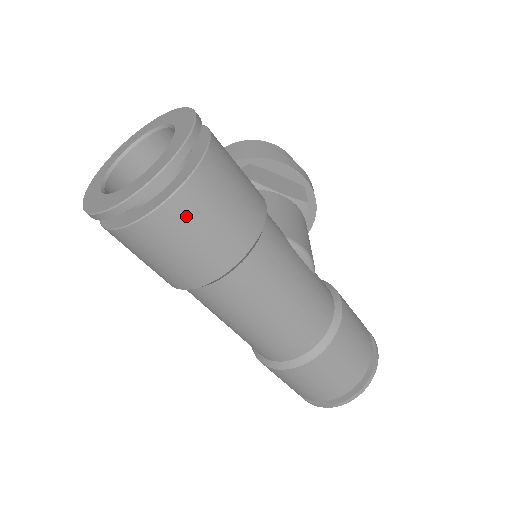
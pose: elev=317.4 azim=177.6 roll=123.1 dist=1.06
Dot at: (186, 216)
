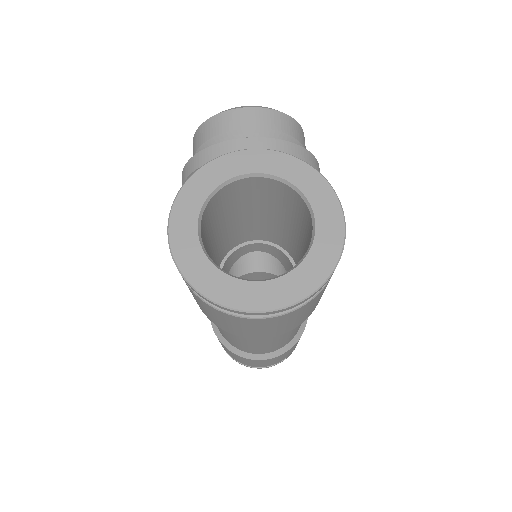
Dot at: (296, 315)
